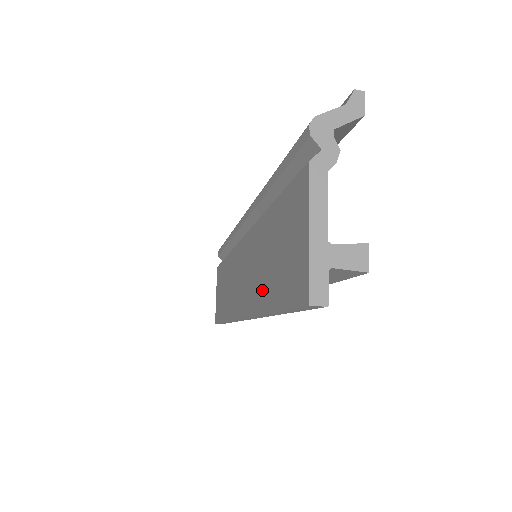
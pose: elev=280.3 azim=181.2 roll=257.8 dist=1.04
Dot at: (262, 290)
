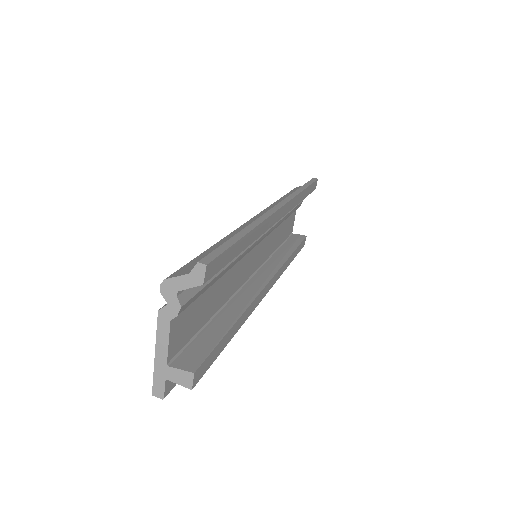
Dot at: occluded
